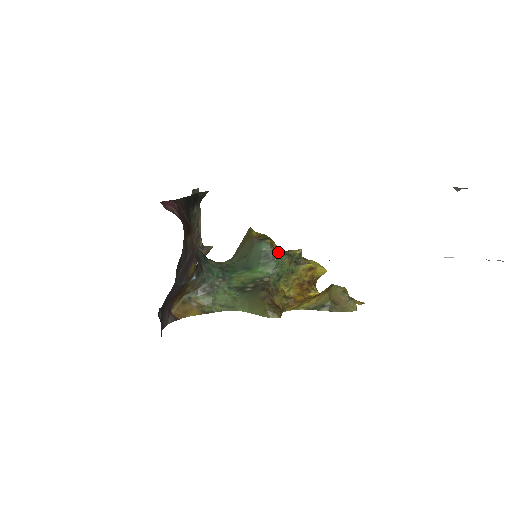
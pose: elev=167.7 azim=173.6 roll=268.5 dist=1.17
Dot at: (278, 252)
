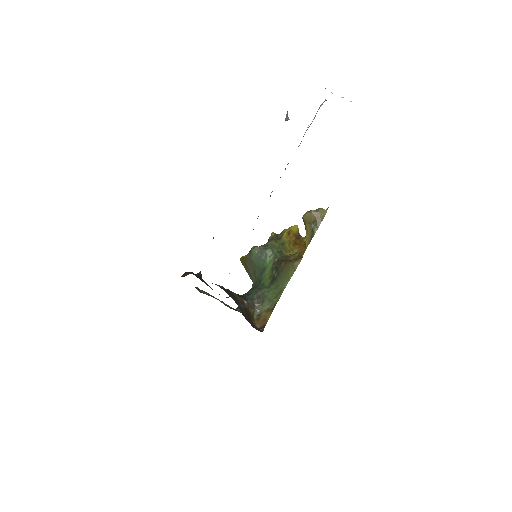
Dot at: (264, 245)
